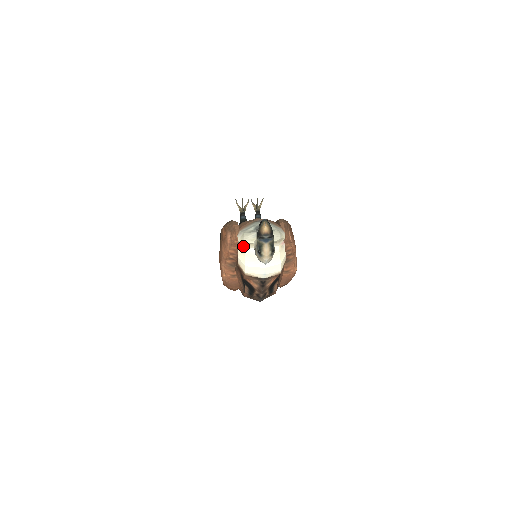
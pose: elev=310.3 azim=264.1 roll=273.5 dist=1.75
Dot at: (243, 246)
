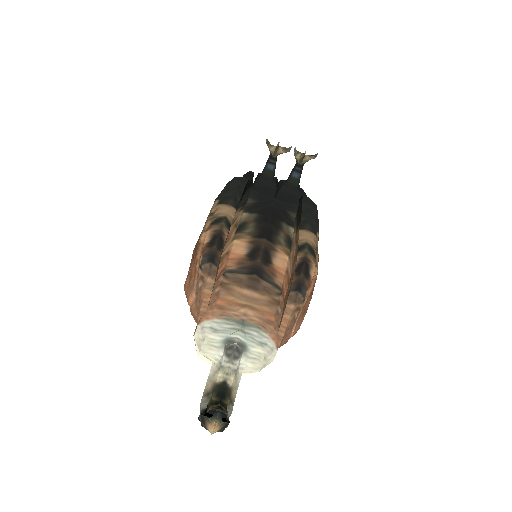
Dot at: occluded
